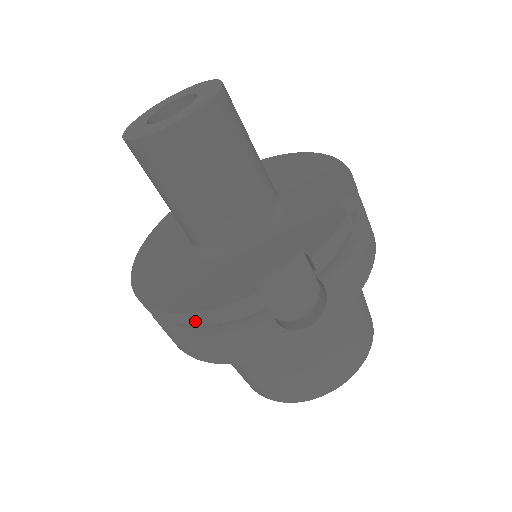
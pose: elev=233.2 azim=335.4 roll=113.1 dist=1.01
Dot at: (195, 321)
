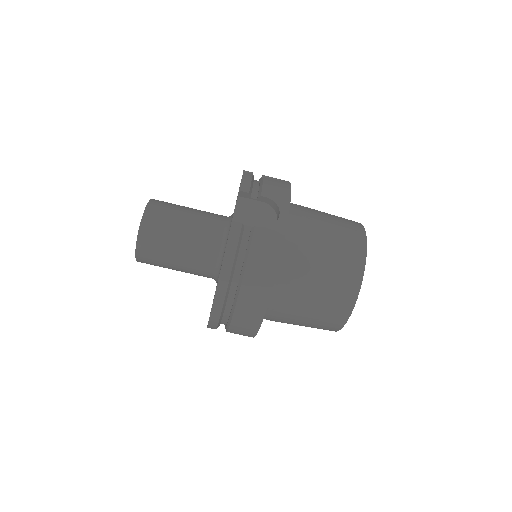
Dot at: (229, 271)
